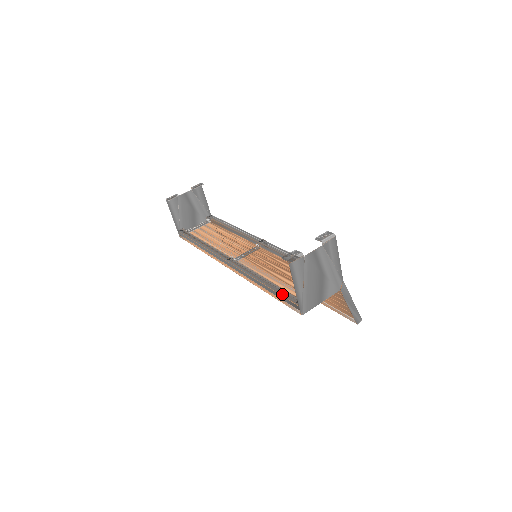
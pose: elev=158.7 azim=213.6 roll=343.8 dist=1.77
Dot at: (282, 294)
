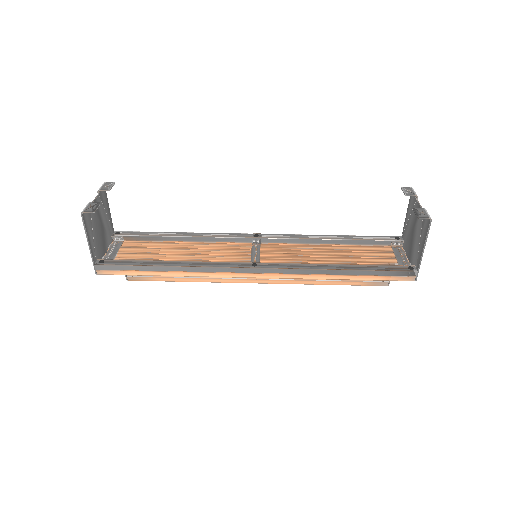
Dot at: (384, 269)
